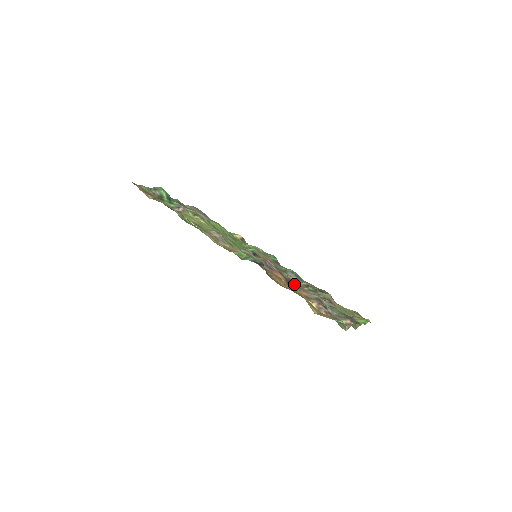
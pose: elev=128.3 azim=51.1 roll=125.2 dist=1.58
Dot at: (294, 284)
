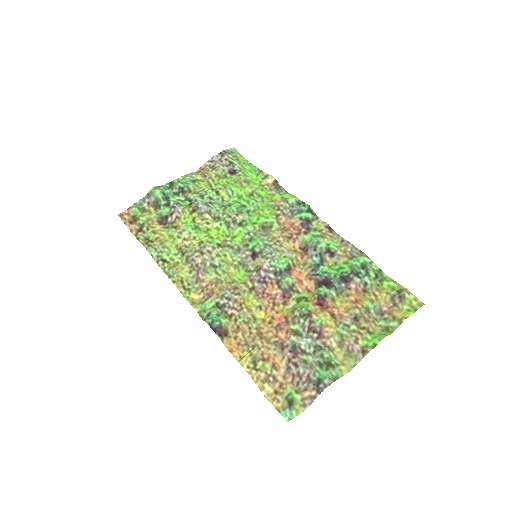
Dot at: (308, 278)
